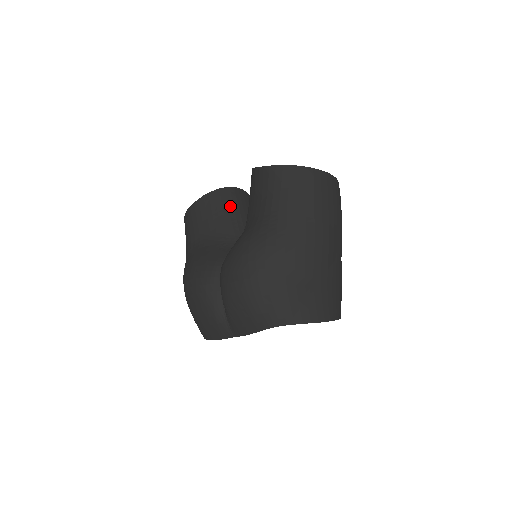
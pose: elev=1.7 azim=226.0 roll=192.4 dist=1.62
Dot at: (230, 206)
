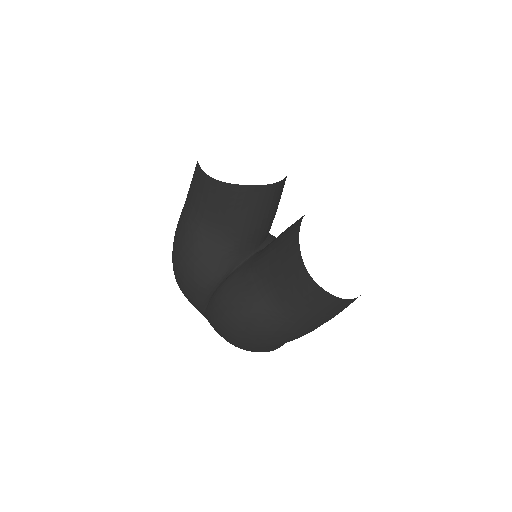
Dot at: (257, 209)
